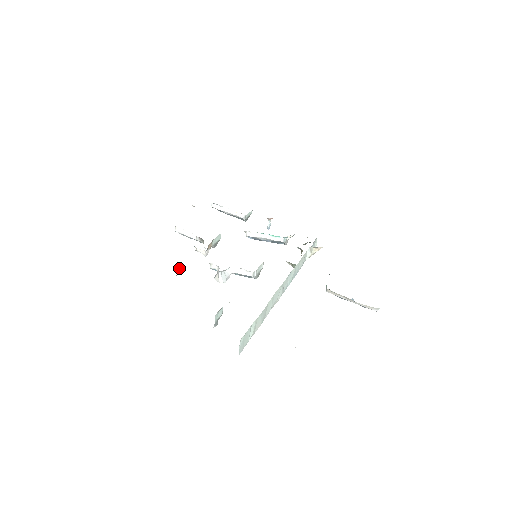
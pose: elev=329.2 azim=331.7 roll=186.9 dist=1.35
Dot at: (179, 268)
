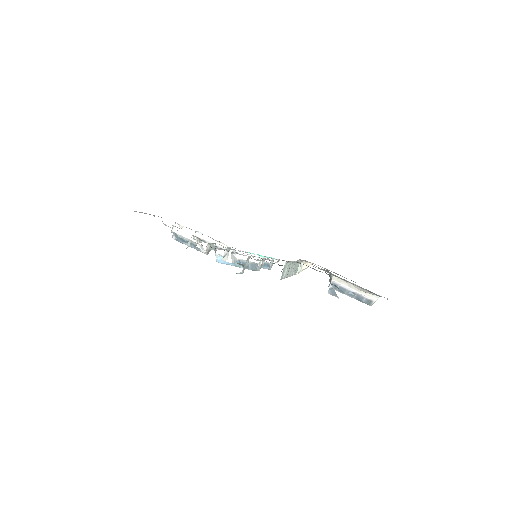
Dot at: (190, 242)
